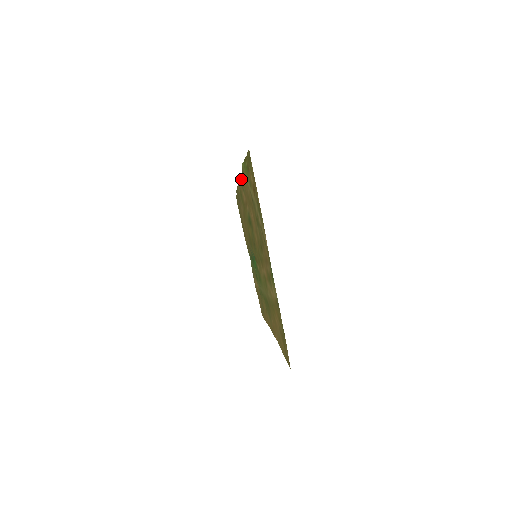
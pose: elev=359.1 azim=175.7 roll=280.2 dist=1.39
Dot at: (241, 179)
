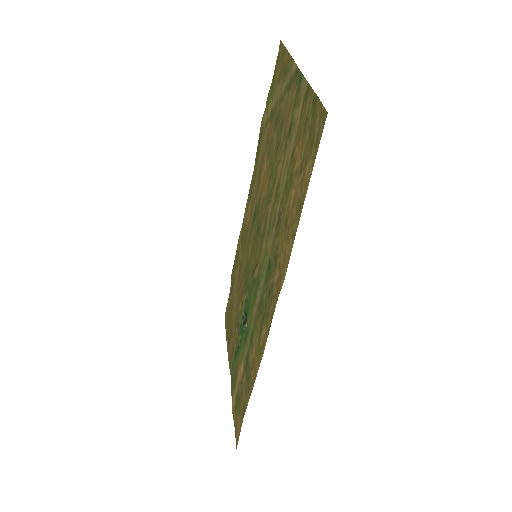
Dot at: (250, 186)
